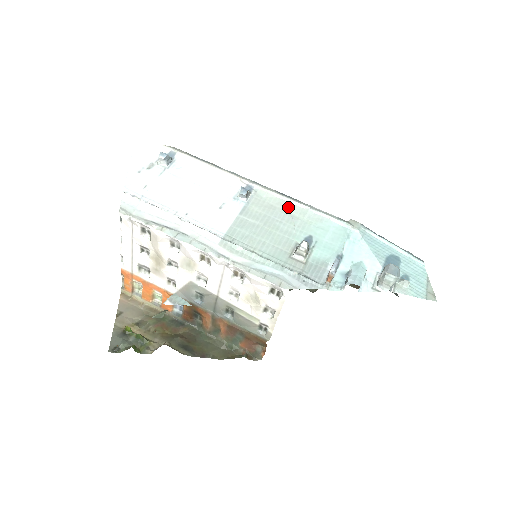
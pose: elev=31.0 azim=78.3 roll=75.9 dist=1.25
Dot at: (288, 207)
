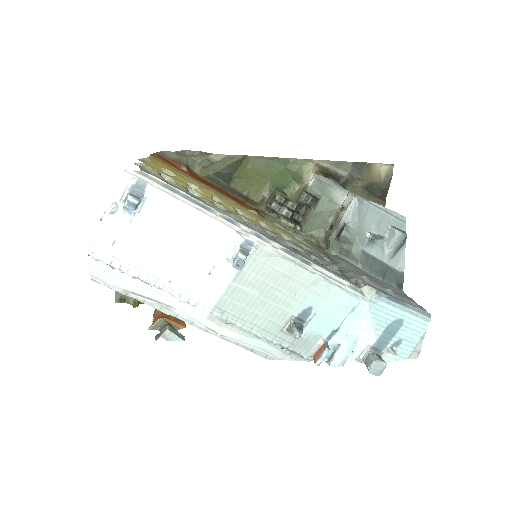
Dot at: (293, 272)
